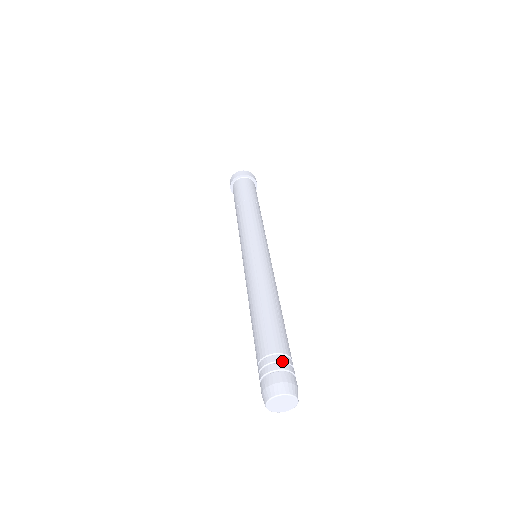
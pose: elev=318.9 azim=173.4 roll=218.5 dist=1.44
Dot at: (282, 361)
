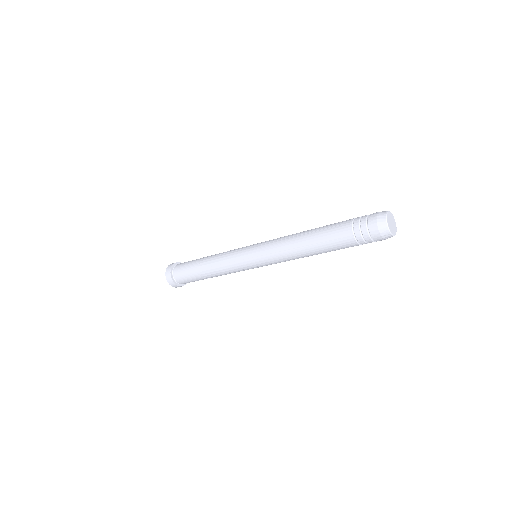
Dot at: occluded
